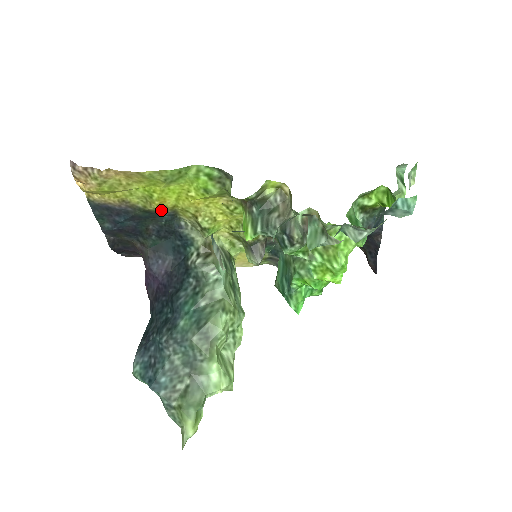
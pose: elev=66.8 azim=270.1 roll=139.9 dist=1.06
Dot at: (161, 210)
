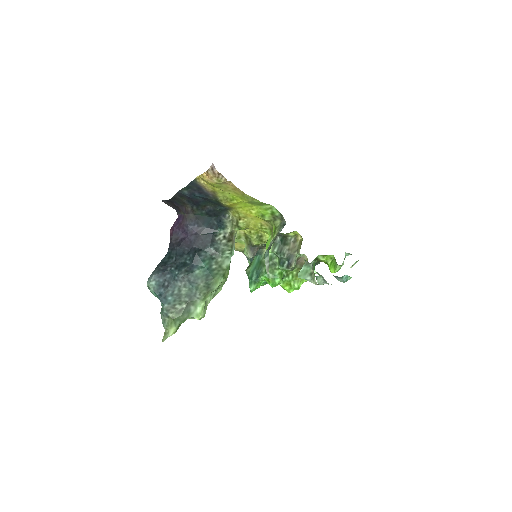
Dot at: (226, 206)
